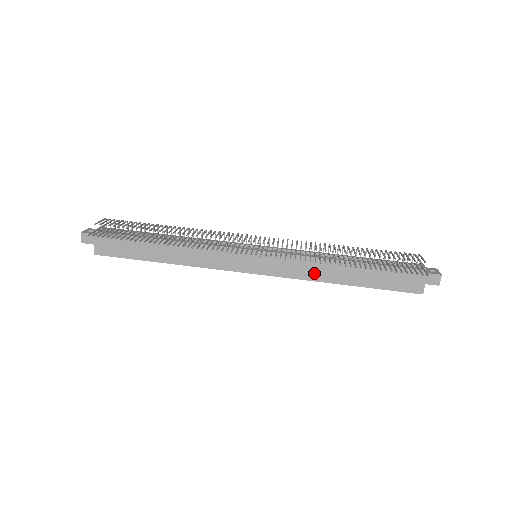
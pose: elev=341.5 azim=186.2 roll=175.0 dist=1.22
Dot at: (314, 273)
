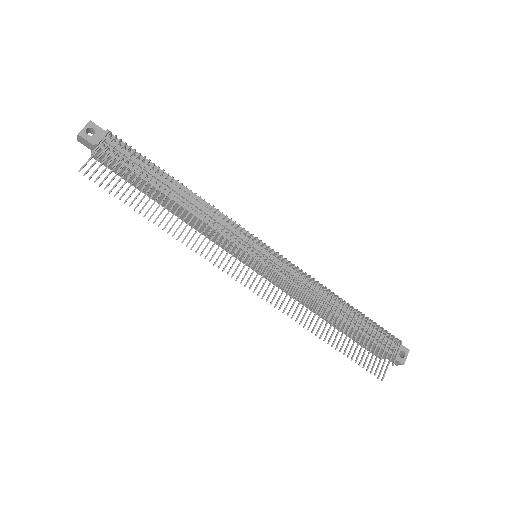
Dot at: occluded
